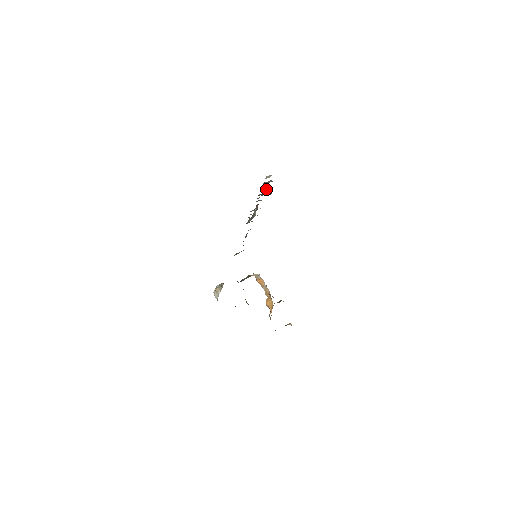
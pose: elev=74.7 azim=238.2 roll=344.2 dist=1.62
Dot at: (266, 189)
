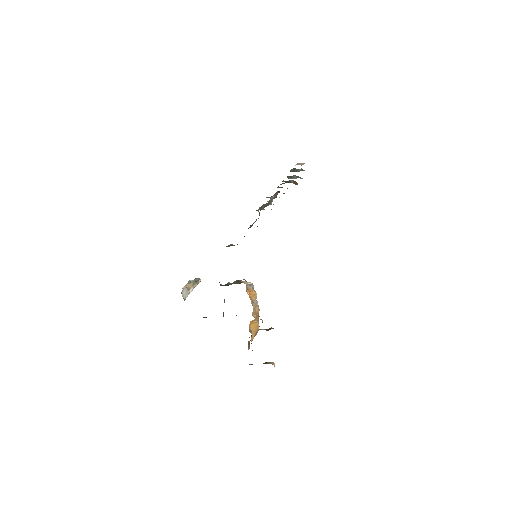
Dot at: (293, 177)
